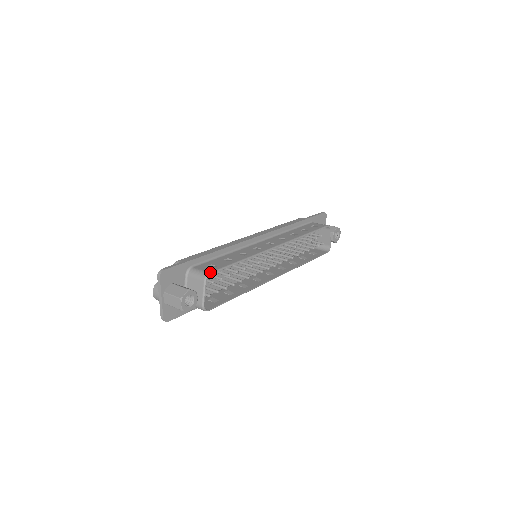
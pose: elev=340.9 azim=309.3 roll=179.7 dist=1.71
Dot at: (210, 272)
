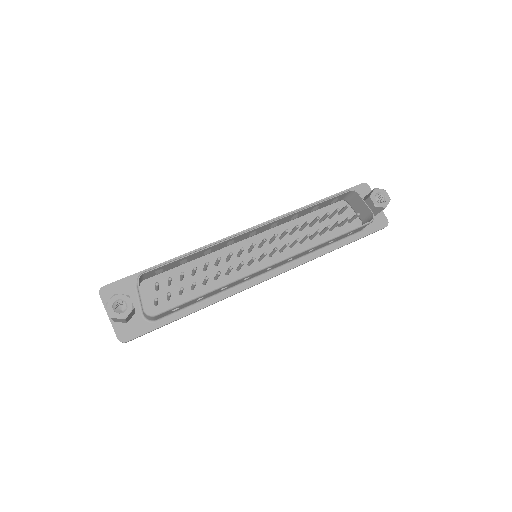
Dot at: (143, 272)
